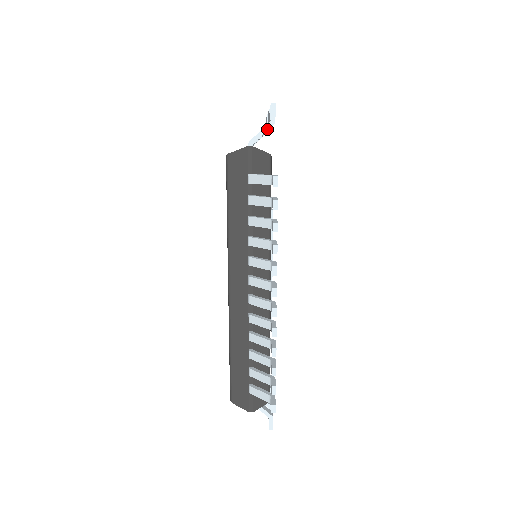
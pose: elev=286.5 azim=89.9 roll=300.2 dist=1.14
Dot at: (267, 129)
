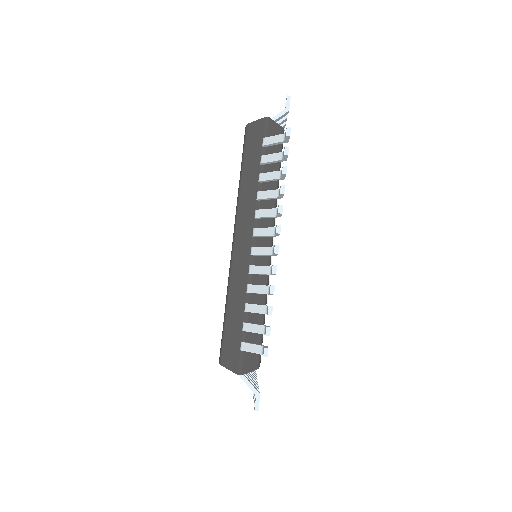
Dot at: occluded
